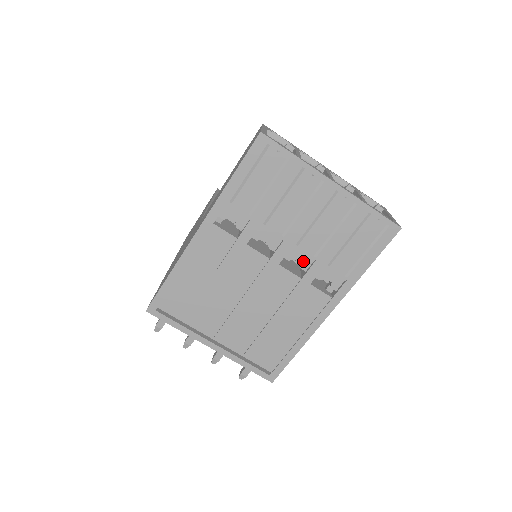
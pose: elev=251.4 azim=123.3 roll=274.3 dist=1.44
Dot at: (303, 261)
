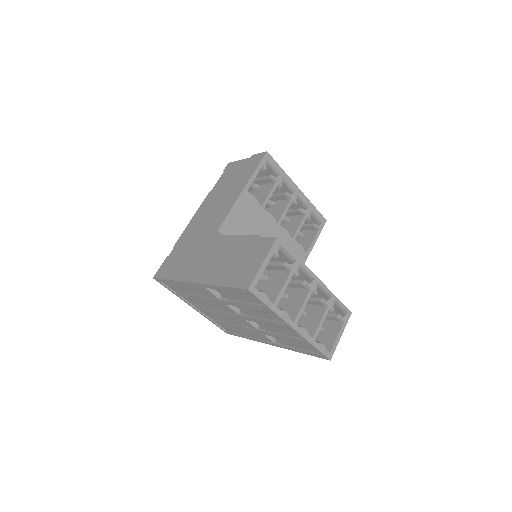
Dot at: occluded
